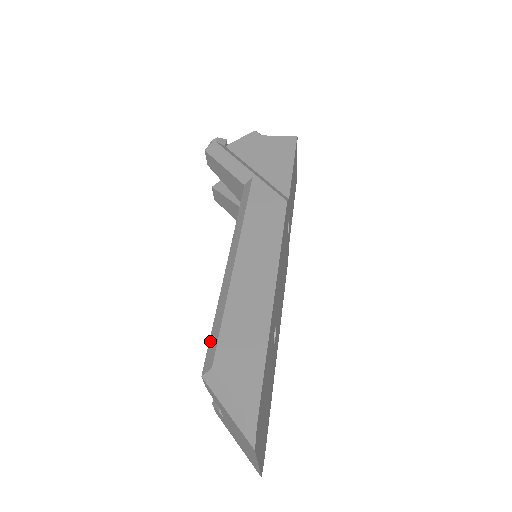
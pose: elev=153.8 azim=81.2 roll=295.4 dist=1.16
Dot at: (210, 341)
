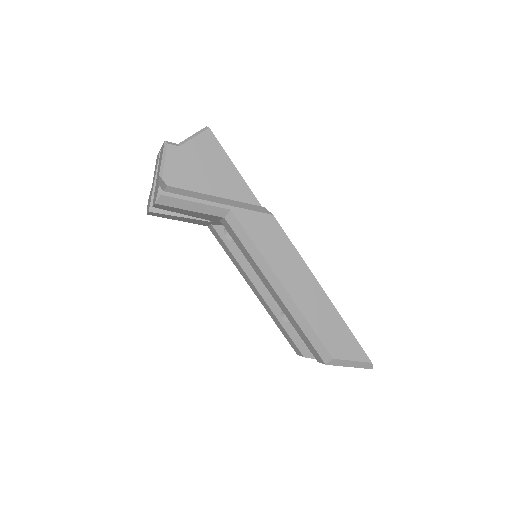
Dot at: (314, 345)
